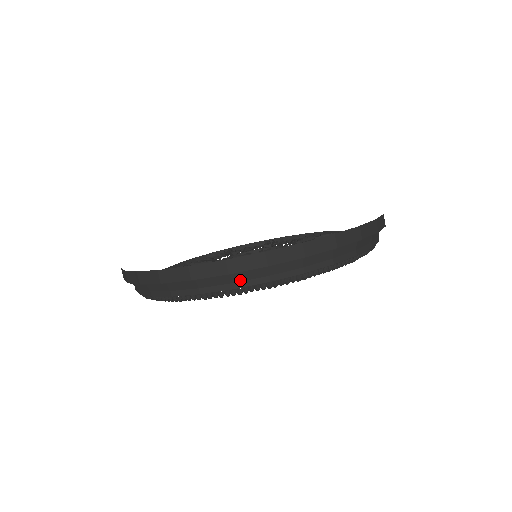
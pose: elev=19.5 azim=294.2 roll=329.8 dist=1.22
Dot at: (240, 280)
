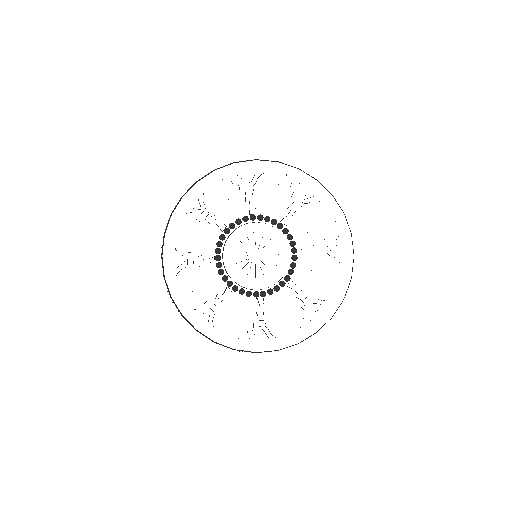
Dot at: occluded
